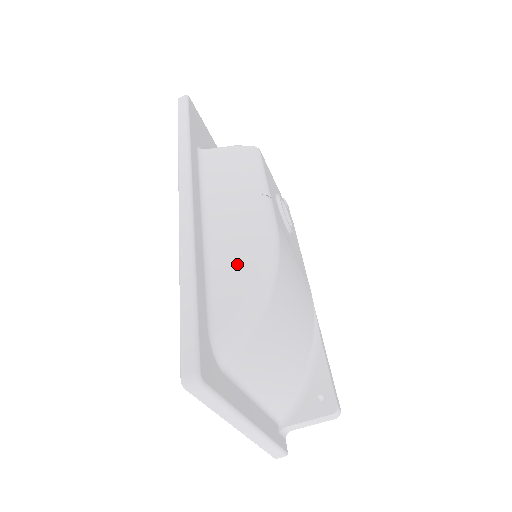
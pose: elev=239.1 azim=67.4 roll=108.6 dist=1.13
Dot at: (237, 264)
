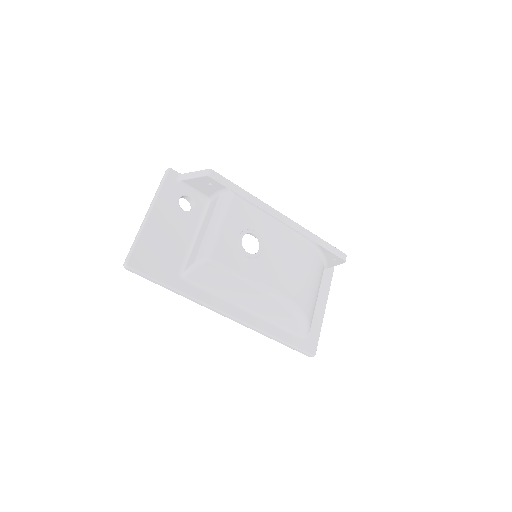
Dot at: (280, 316)
